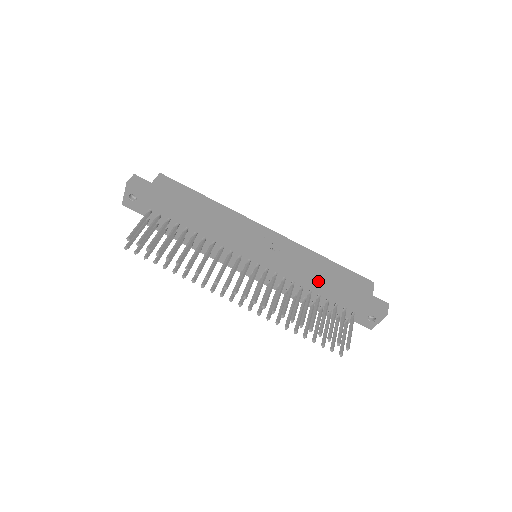
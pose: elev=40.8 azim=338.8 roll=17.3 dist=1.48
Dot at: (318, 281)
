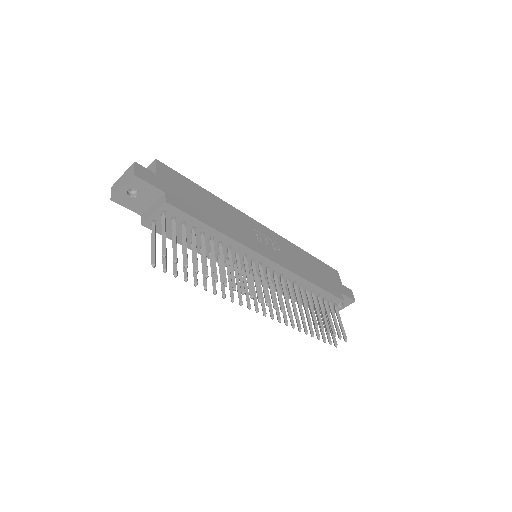
Dot at: (313, 278)
